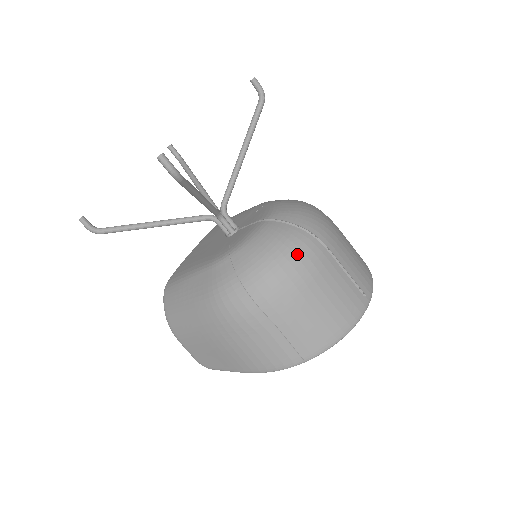
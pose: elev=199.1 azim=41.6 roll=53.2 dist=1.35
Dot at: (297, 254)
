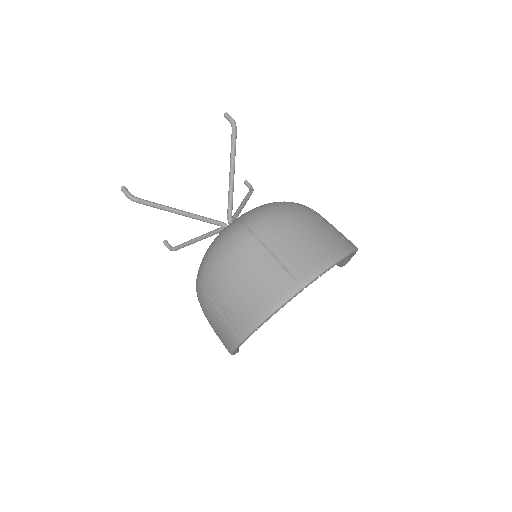
Dot at: (226, 244)
